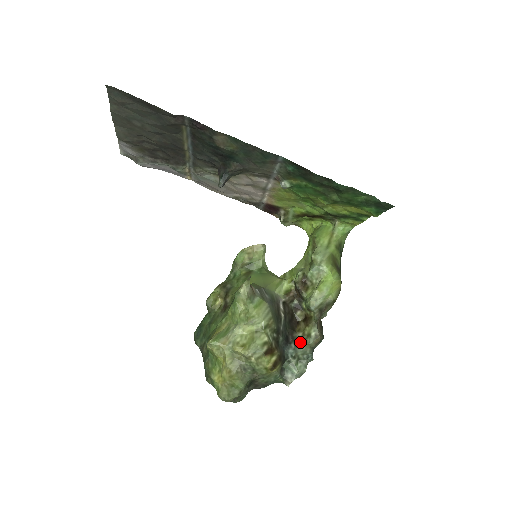
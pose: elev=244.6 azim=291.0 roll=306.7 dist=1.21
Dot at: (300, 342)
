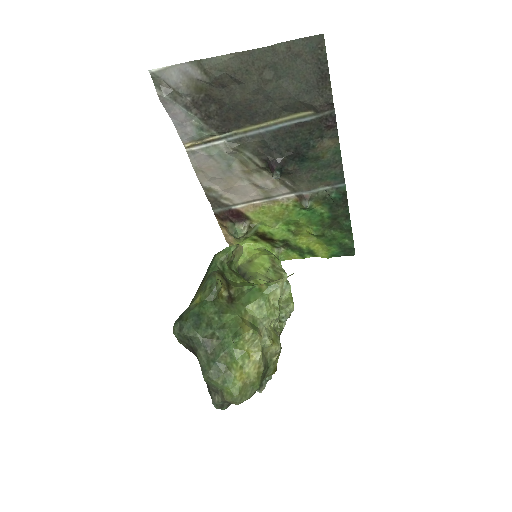
Dot at: occluded
